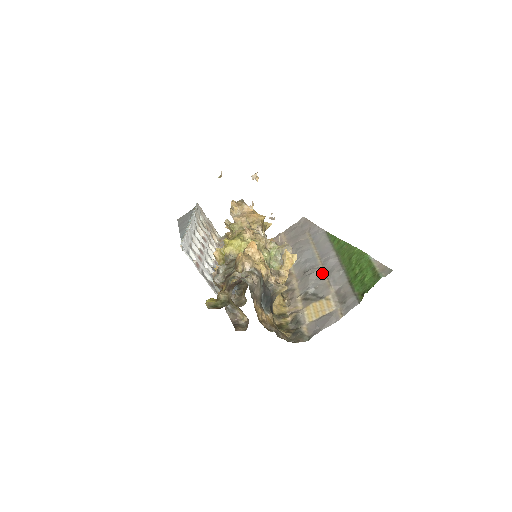
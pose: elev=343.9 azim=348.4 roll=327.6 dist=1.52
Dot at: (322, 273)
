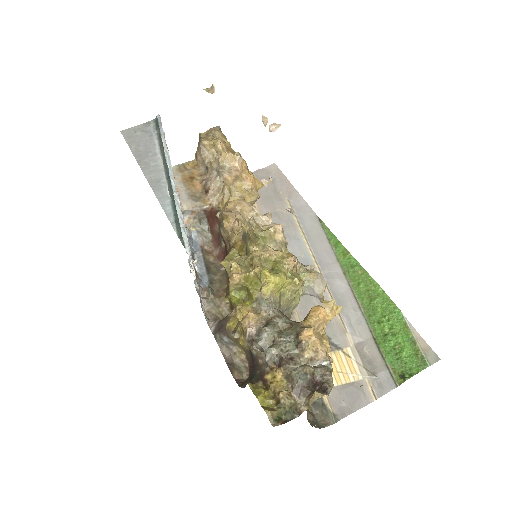
Dot at: (329, 299)
